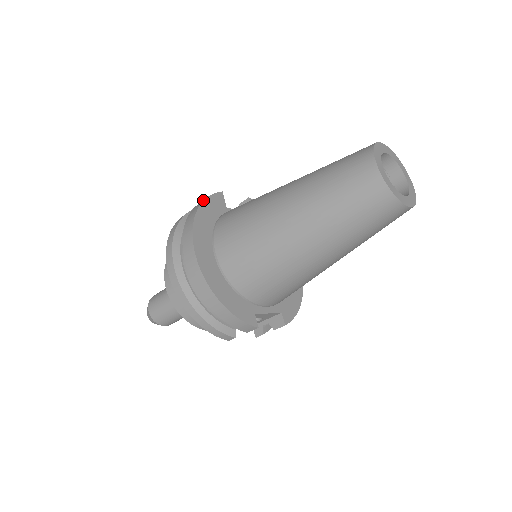
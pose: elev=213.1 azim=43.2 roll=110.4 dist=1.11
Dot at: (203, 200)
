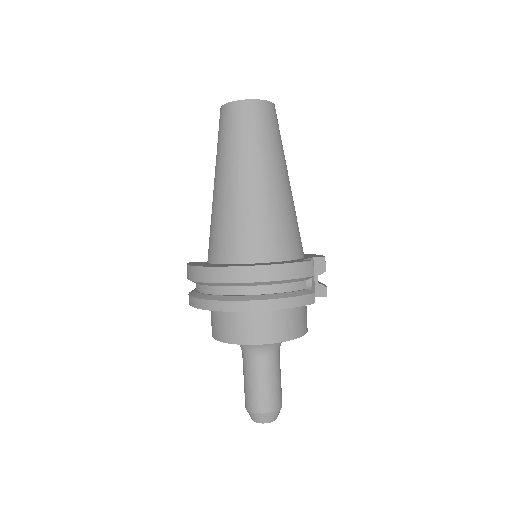
Dot at: occluded
